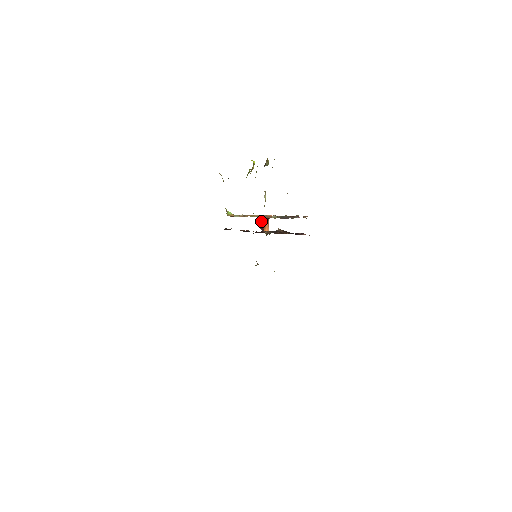
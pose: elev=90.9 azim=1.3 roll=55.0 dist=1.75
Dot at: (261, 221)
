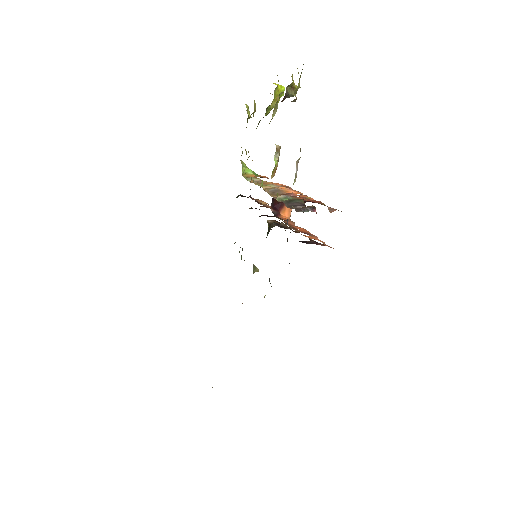
Dot at: occluded
